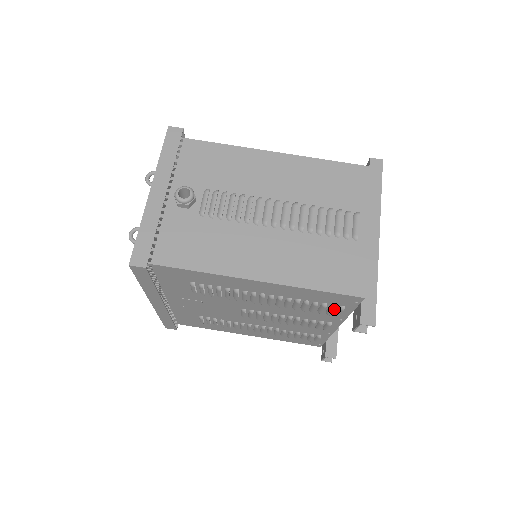
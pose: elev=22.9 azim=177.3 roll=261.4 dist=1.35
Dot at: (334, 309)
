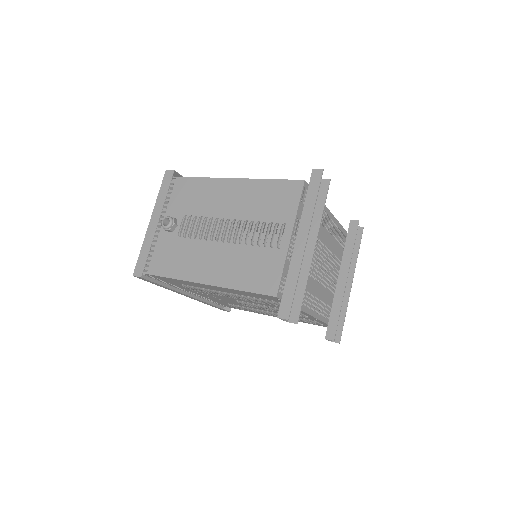
Dot at: occluded
